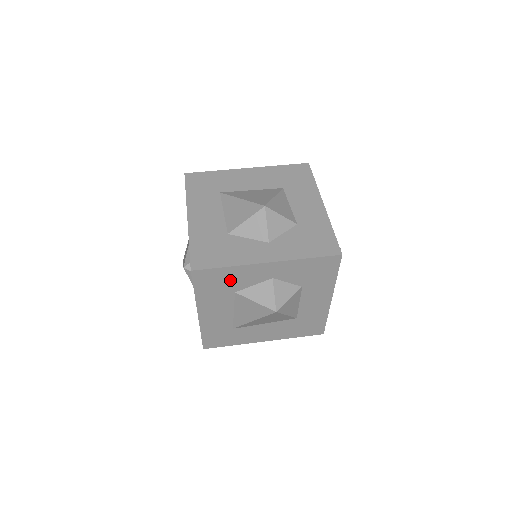
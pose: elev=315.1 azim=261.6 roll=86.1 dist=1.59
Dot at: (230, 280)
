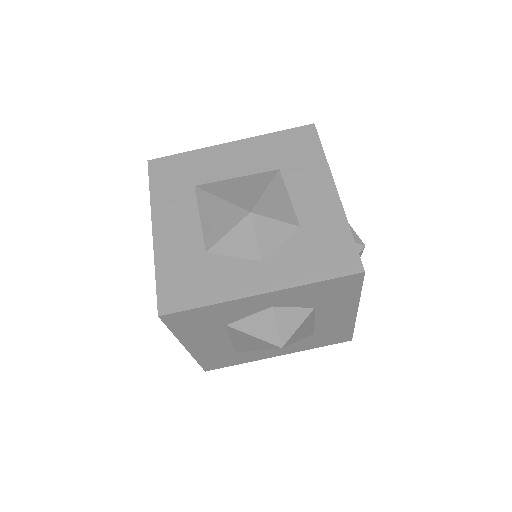
Dot at: (215, 316)
